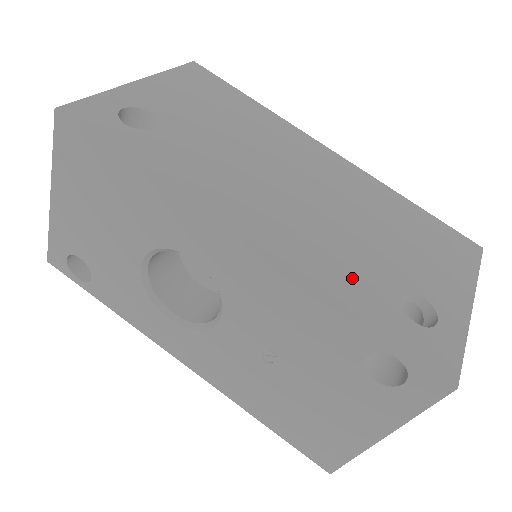
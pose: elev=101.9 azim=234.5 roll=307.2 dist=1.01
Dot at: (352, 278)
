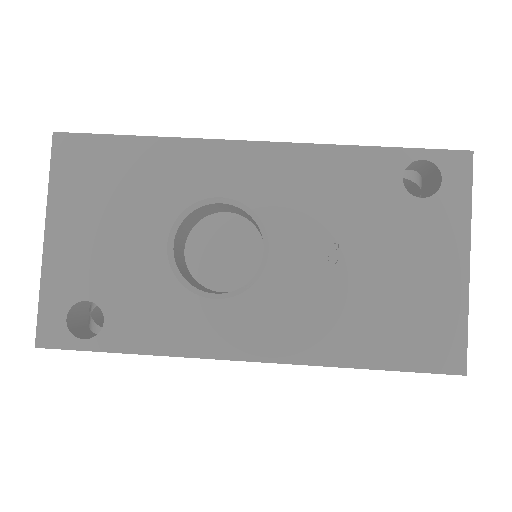
Dot at: occluded
